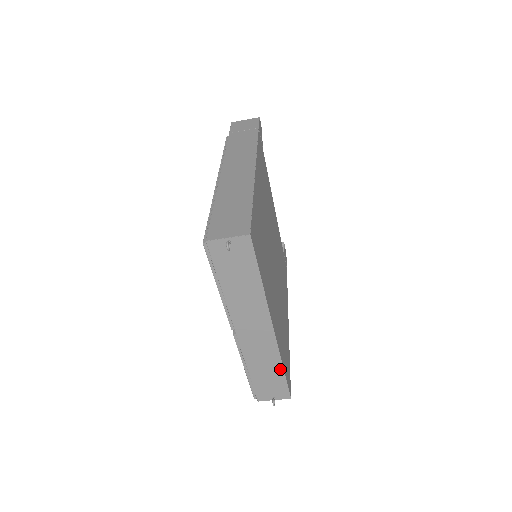
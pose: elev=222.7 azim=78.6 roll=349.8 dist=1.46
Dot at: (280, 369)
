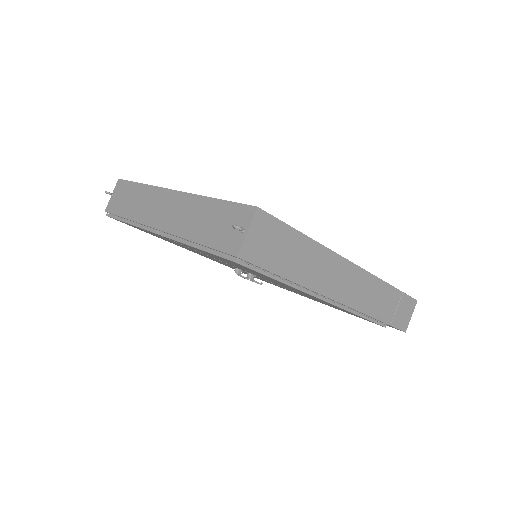
Dot at: (212, 202)
